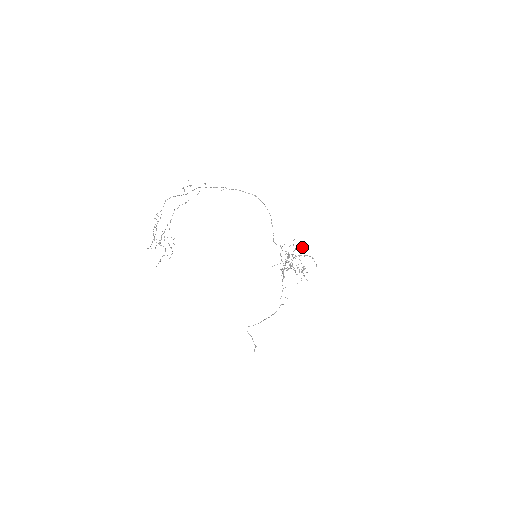
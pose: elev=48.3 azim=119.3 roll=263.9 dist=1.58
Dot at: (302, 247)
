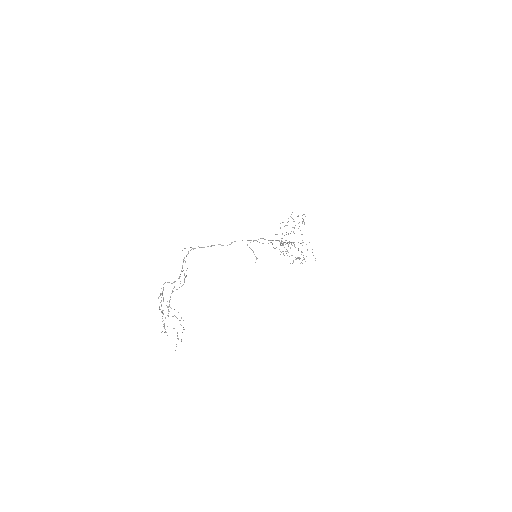
Dot at: occluded
